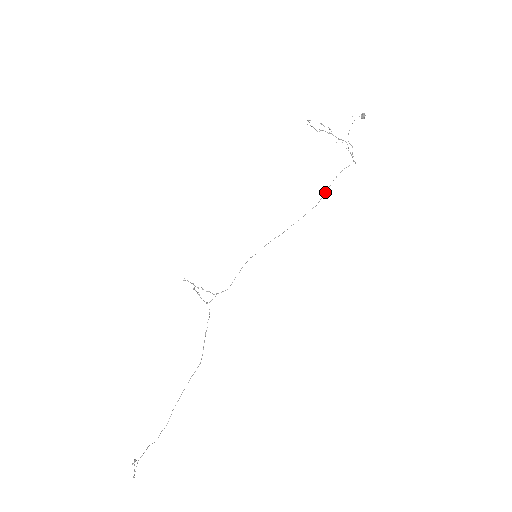
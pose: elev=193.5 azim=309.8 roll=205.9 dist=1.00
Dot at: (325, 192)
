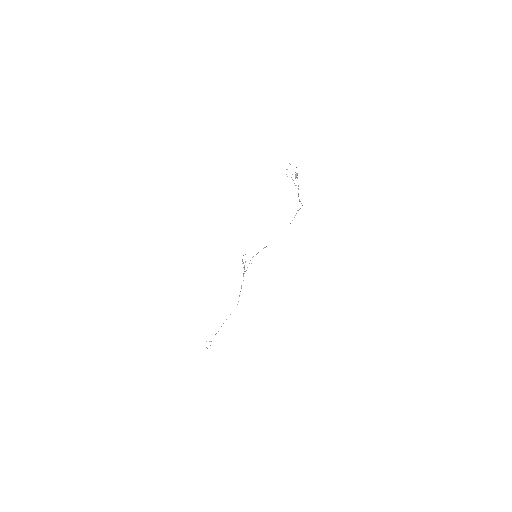
Dot at: (290, 223)
